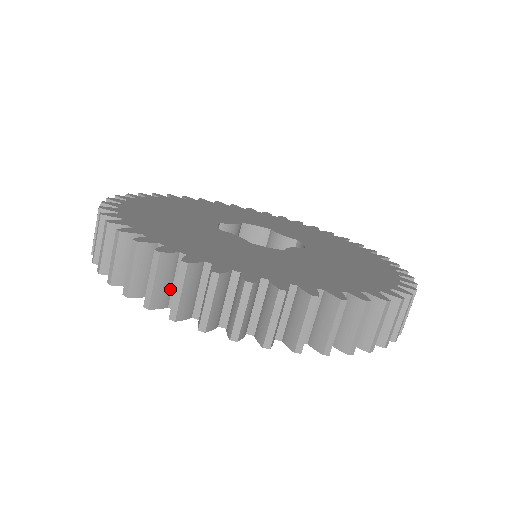
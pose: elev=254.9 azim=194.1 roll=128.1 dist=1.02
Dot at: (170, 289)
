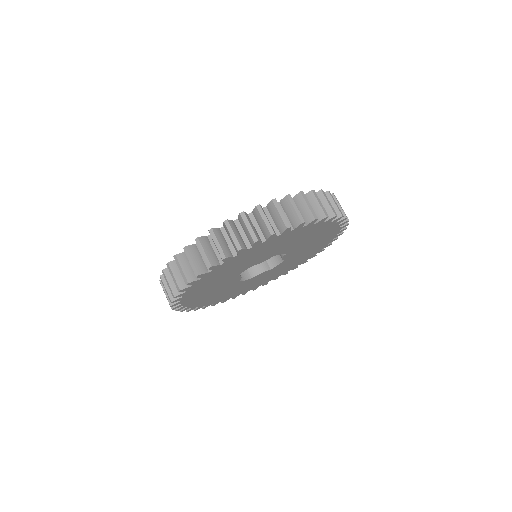
Dot at: occluded
